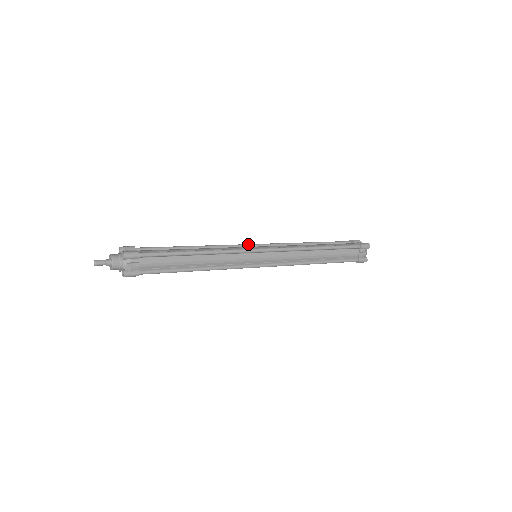
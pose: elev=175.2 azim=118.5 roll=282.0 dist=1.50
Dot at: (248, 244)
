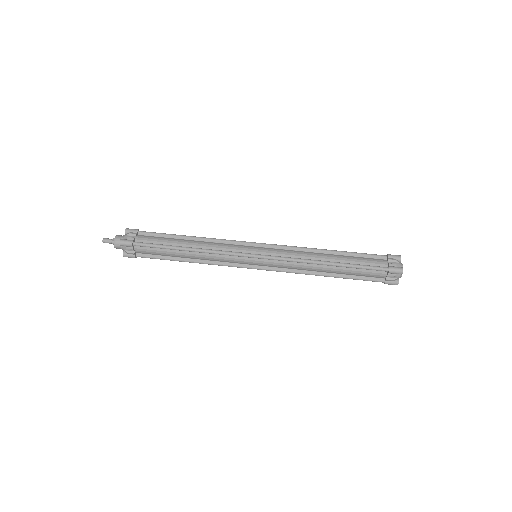
Dot at: (251, 242)
